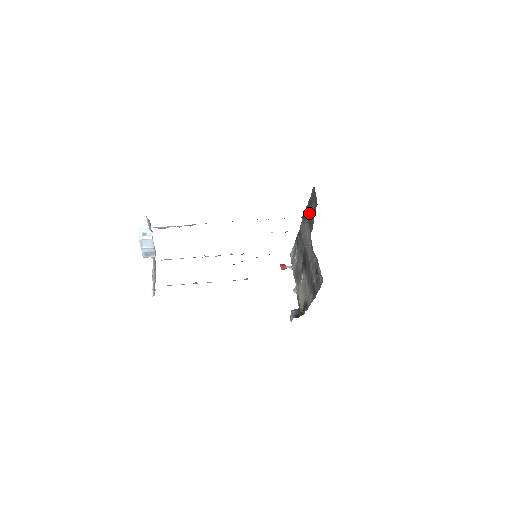
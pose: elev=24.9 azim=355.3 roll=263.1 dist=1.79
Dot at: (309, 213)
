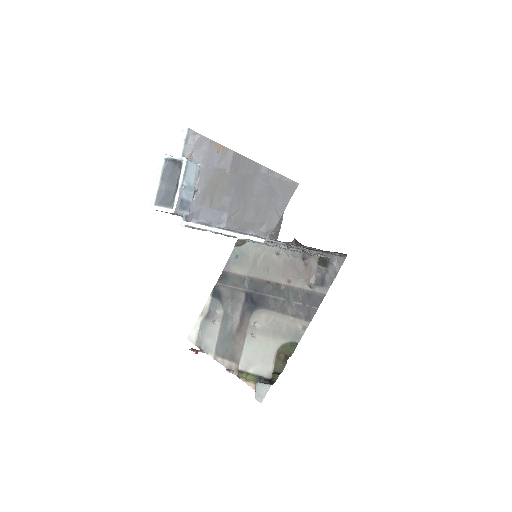
Dot at: occluded
